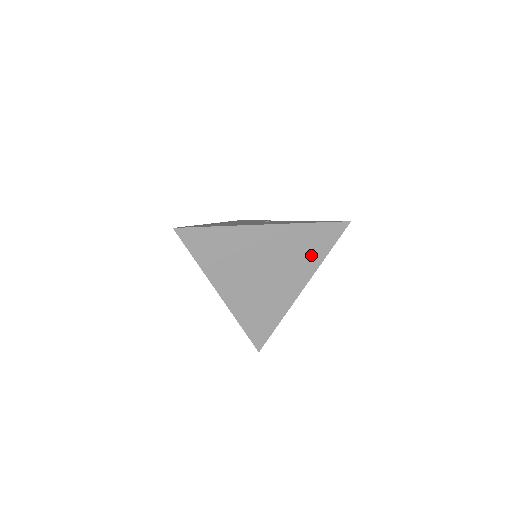
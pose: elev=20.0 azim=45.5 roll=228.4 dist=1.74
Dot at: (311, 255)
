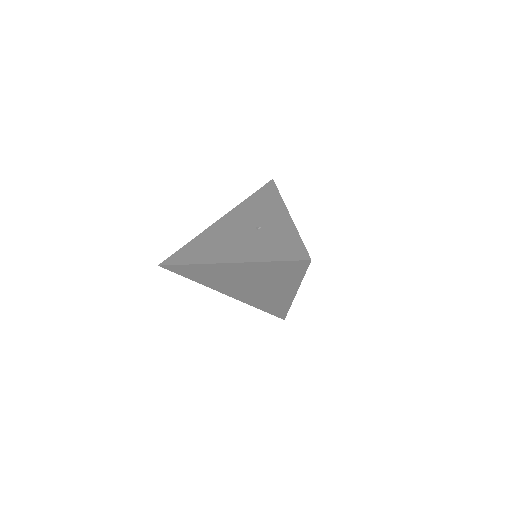
Dot at: (287, 278)
